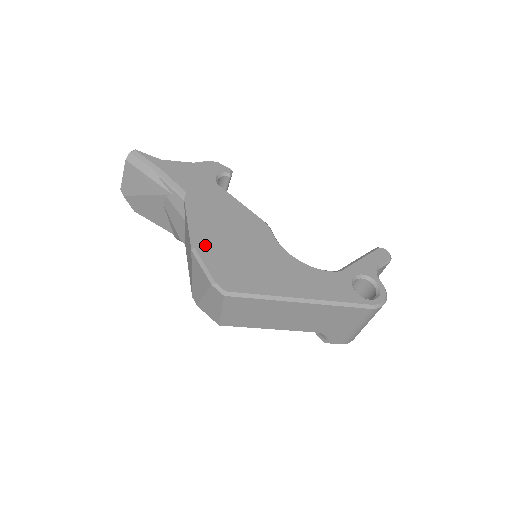
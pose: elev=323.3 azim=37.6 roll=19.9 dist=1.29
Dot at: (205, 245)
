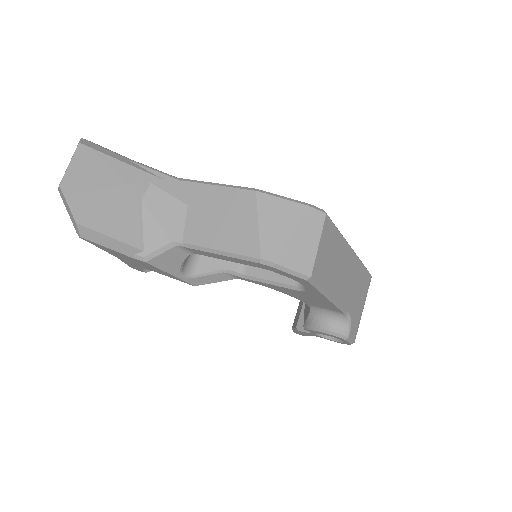
Dot at: occluded
